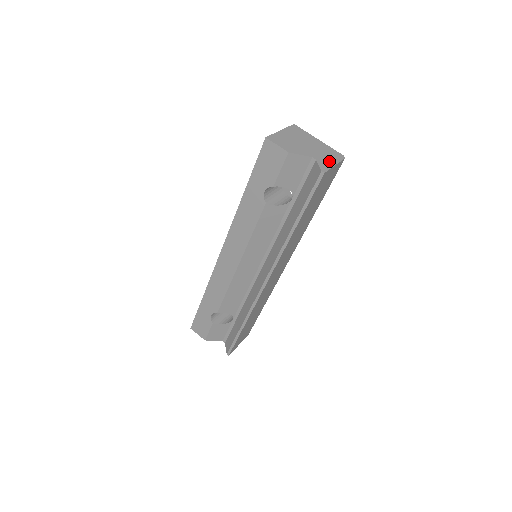
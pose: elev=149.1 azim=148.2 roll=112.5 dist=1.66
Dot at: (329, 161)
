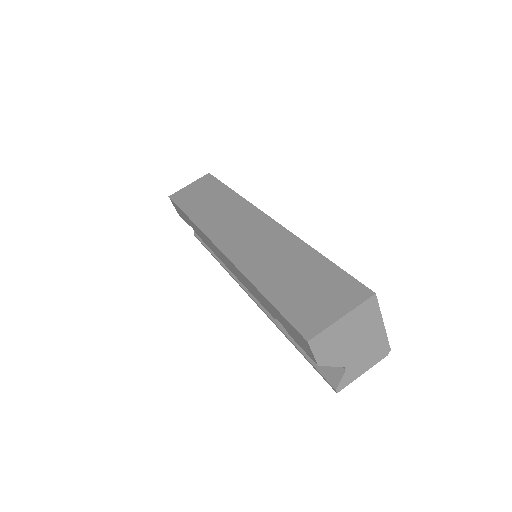
Dot at: (361, 368)
